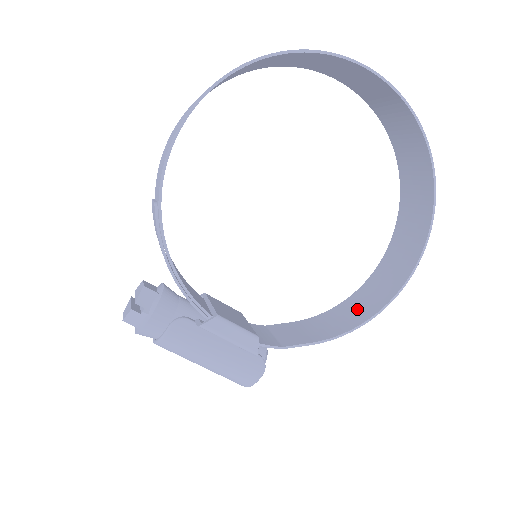
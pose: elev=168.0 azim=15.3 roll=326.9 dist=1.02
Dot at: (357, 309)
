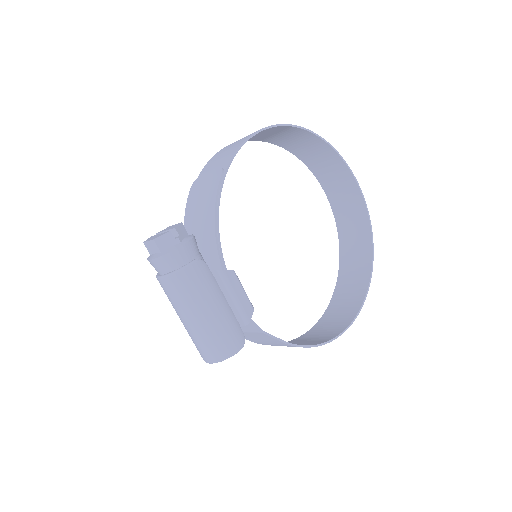
Dot at: (305, 342)
